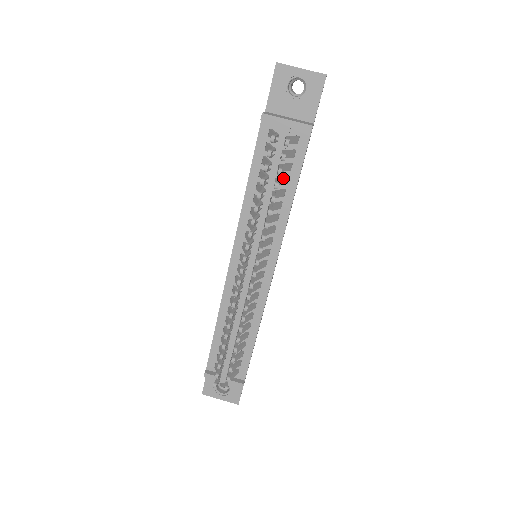
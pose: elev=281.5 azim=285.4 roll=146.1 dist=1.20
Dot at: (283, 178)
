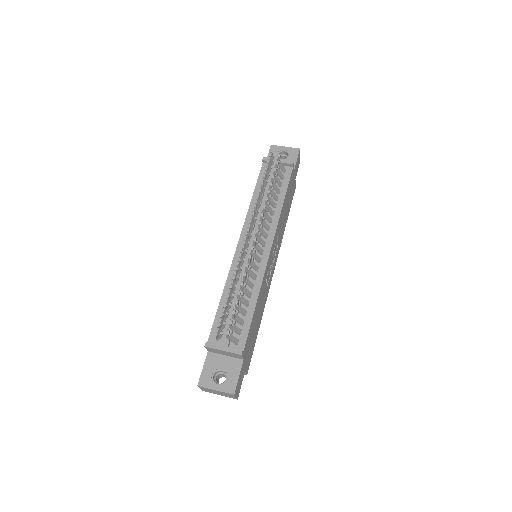
Dot at: (277, 186)
